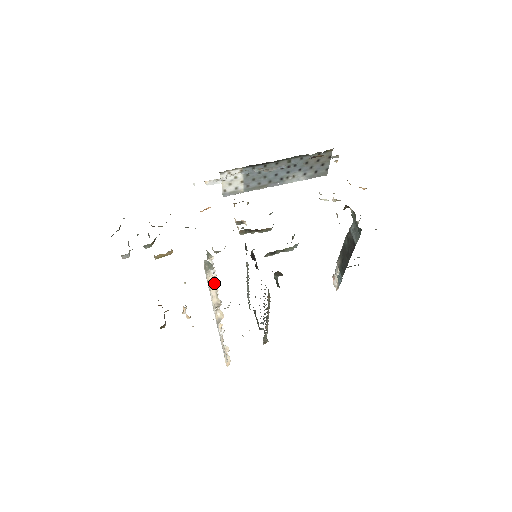
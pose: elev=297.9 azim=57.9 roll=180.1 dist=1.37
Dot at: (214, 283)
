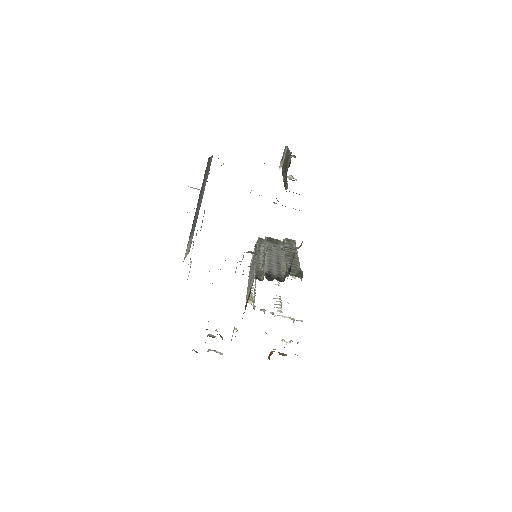
Dot at: occluded
